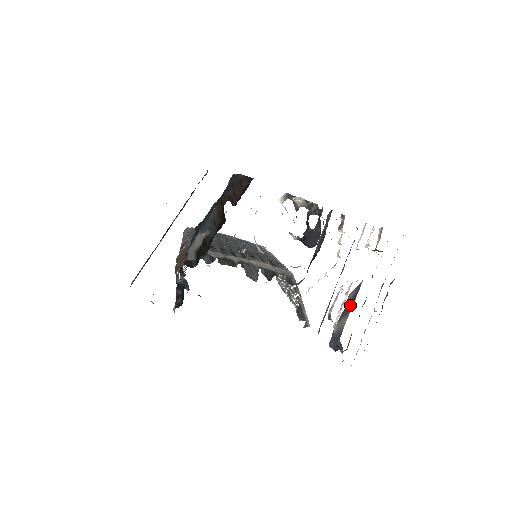
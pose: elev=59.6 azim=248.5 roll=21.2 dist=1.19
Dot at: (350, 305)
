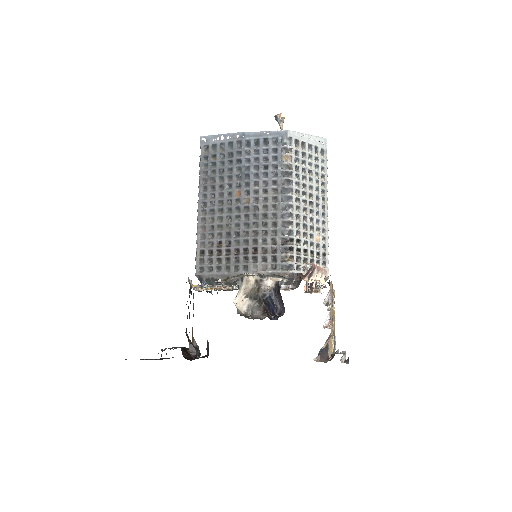
Dot at: occluded
